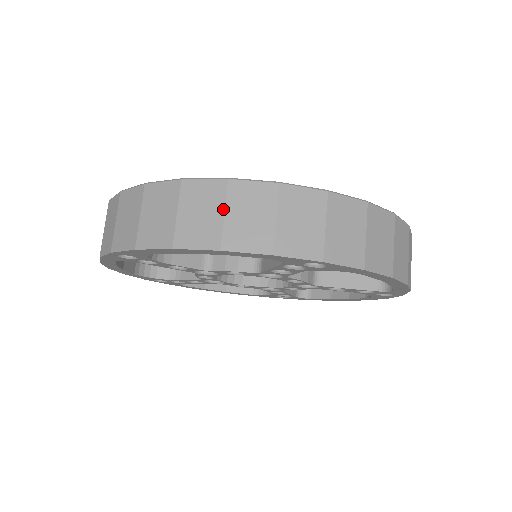
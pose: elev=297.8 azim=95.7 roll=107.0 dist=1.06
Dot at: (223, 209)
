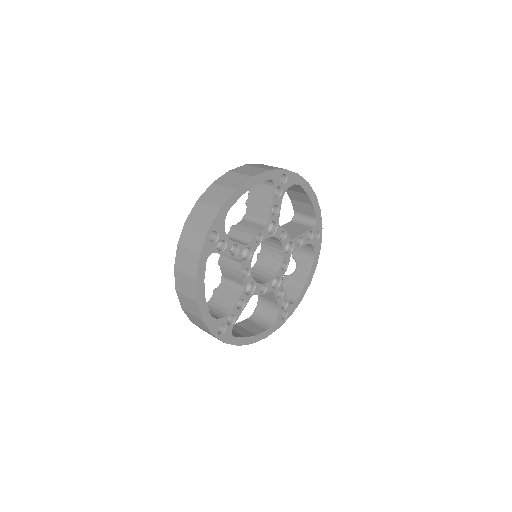
Dot at: (238, 174)
